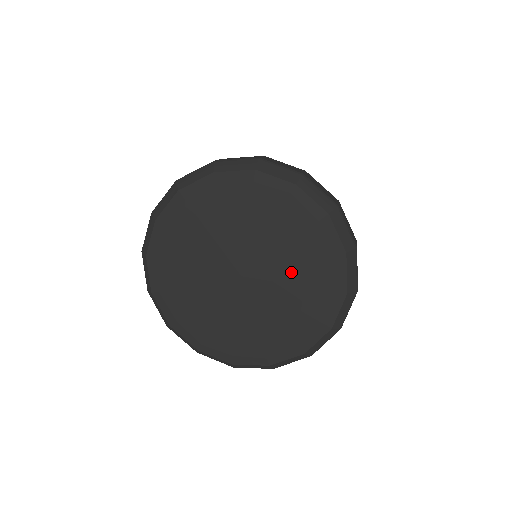
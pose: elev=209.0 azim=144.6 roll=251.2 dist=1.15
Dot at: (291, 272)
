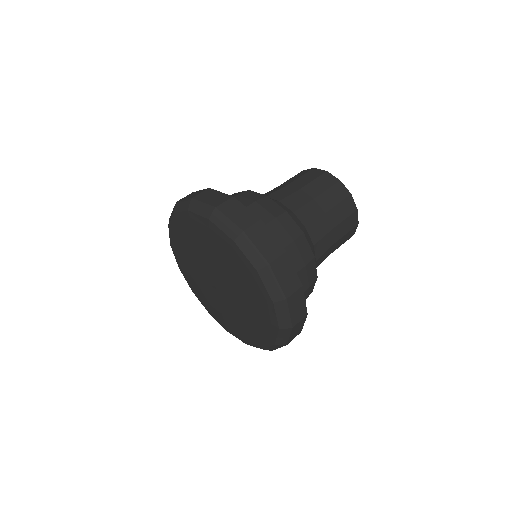
Dot at: (226, 271)
